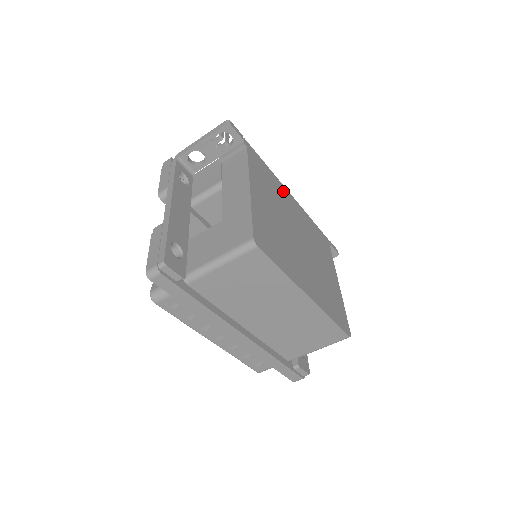
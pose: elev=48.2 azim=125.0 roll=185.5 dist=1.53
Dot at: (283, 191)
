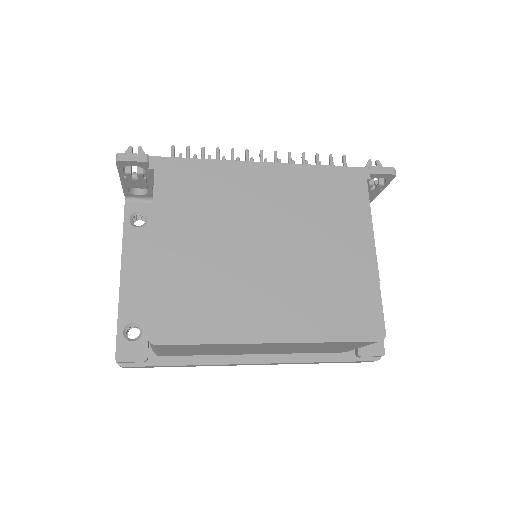
Dot at: (240, 175)
